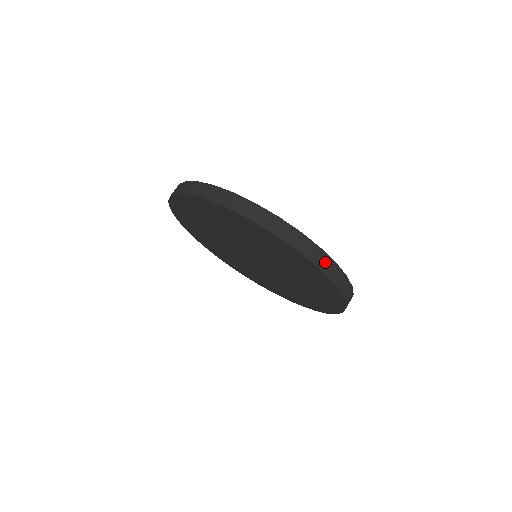
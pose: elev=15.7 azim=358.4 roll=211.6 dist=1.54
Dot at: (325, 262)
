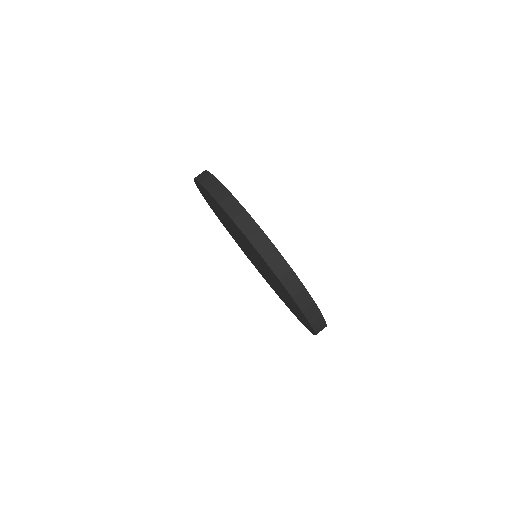
Dot at: (305, 300)
